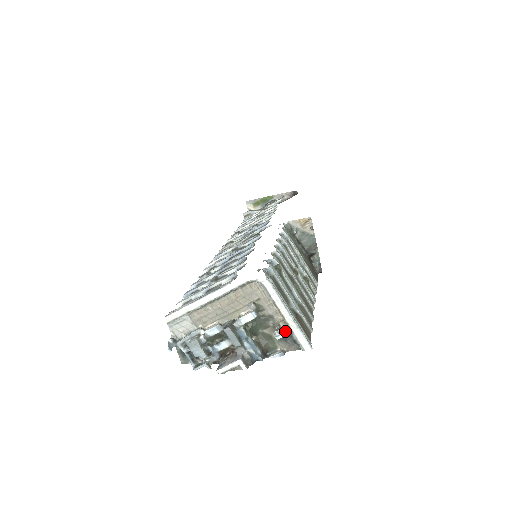
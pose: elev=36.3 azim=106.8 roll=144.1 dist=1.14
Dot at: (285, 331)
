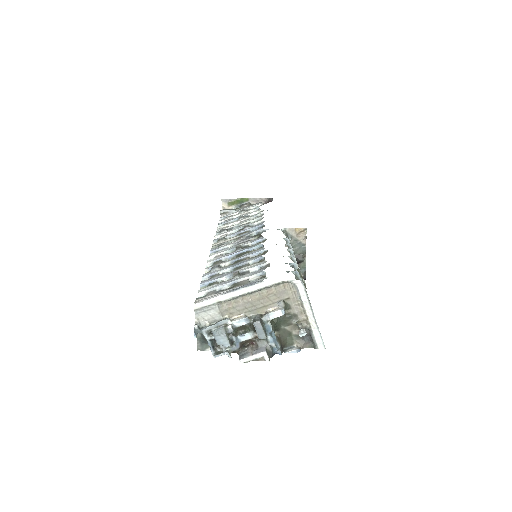
Dot at: (305, 330)
